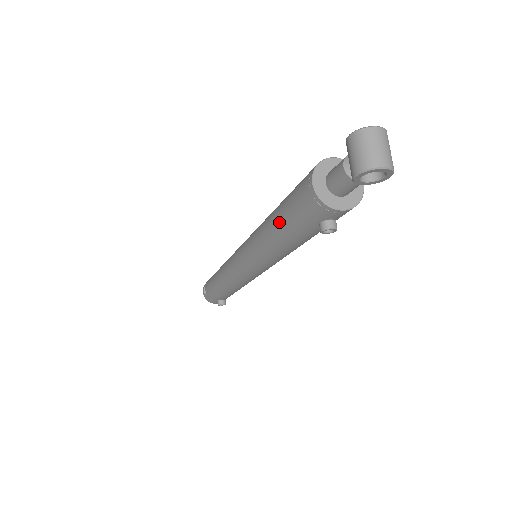
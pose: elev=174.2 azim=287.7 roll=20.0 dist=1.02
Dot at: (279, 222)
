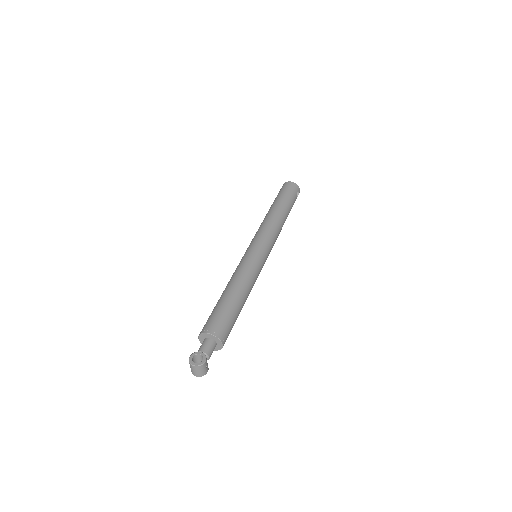
Dot at: occluded
